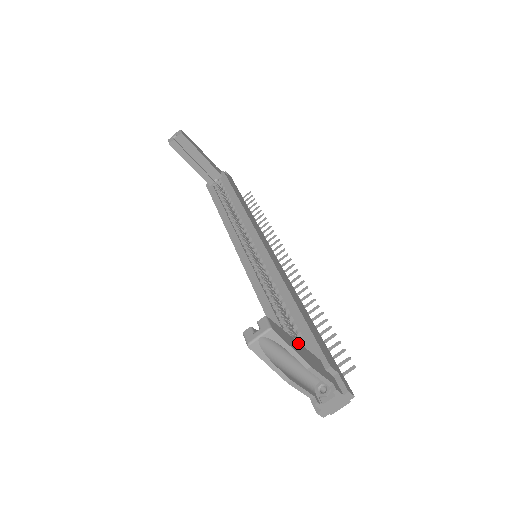
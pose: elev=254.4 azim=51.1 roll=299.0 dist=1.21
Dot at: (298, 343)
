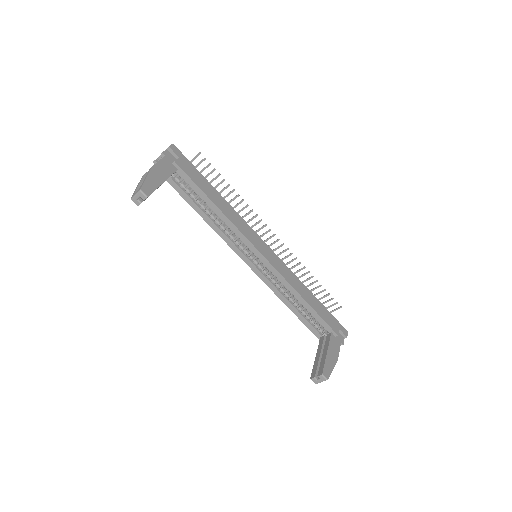
Dot at: (328, 352)
